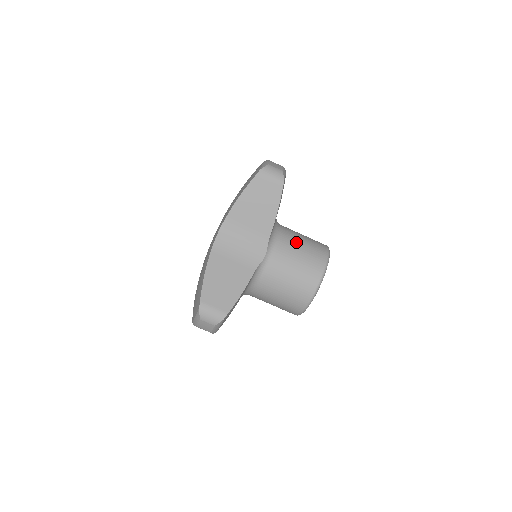
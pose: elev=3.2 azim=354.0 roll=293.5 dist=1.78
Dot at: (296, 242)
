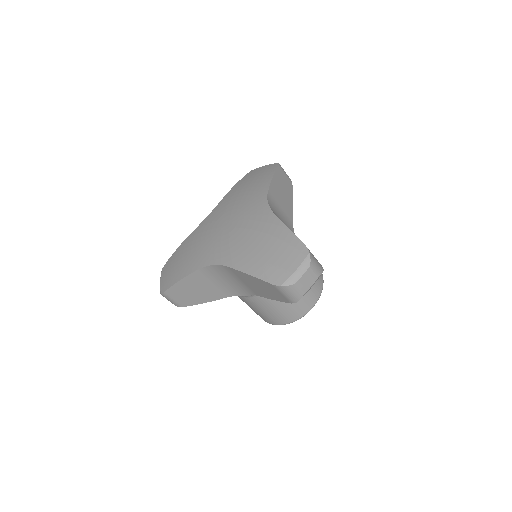
Dot at: occluded
